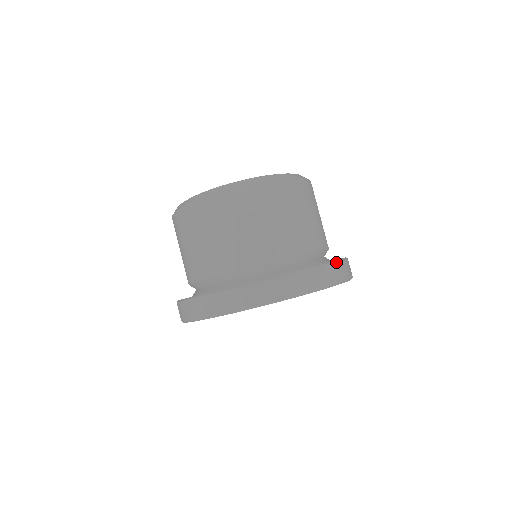
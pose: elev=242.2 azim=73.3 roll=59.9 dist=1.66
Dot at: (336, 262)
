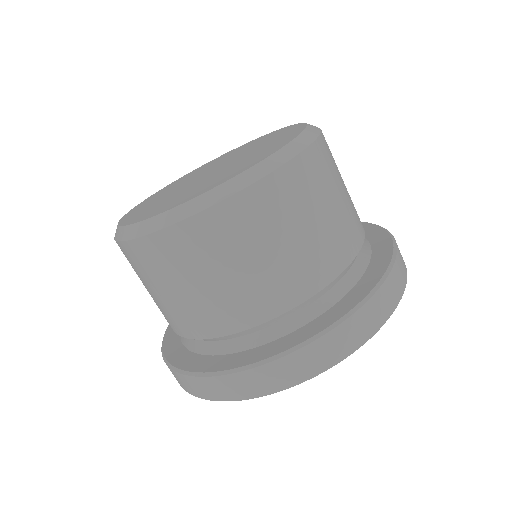
Dot at: (394, 264)
